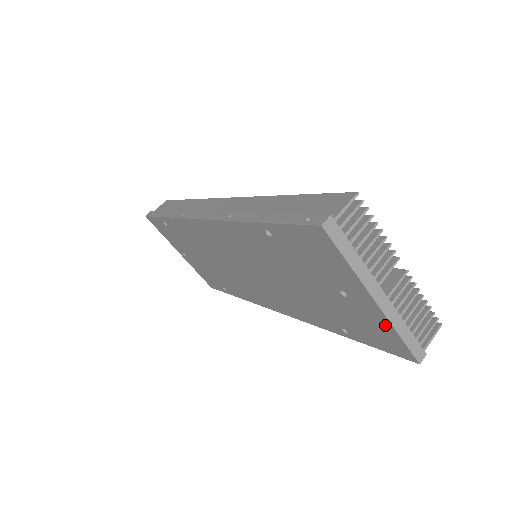
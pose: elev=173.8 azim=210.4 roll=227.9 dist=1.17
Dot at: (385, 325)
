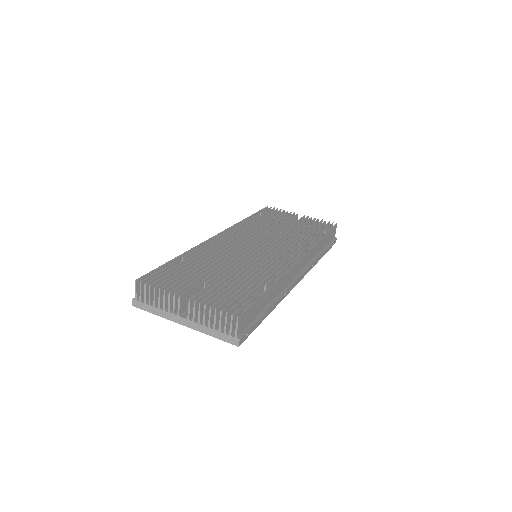
Dot at: occluded
